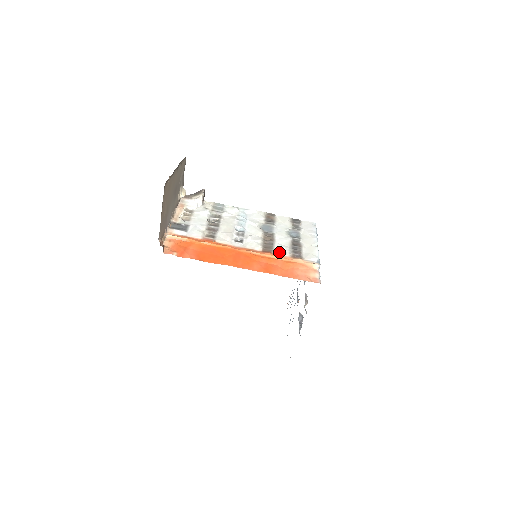
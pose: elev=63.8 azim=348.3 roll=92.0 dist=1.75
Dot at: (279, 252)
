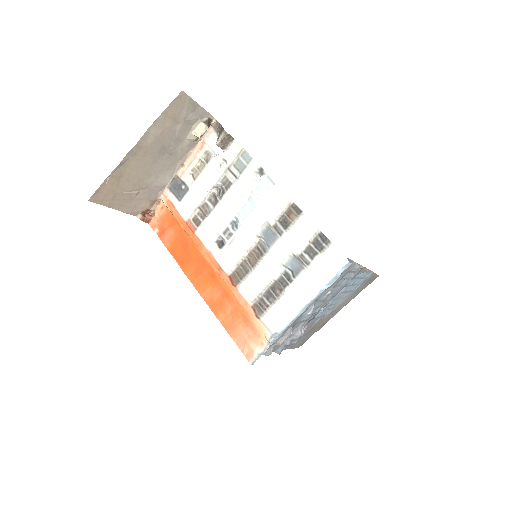
Dot at: (244, 290)
